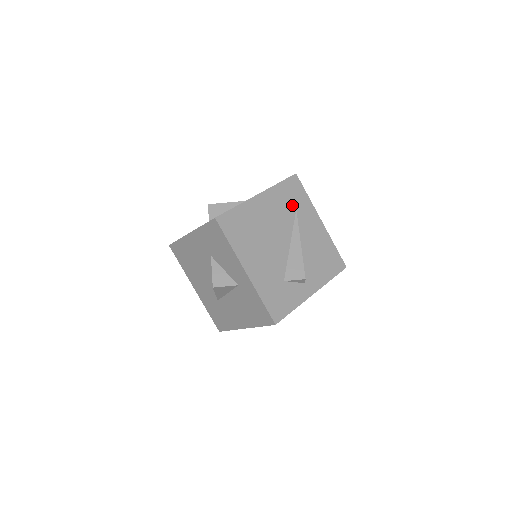
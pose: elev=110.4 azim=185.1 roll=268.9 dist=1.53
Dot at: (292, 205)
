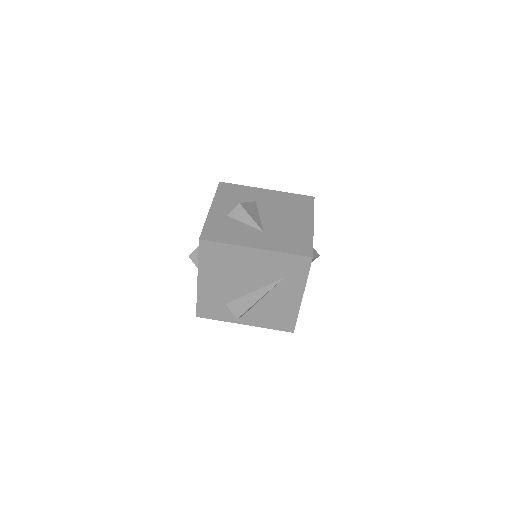
Dot at: (283, 273)
